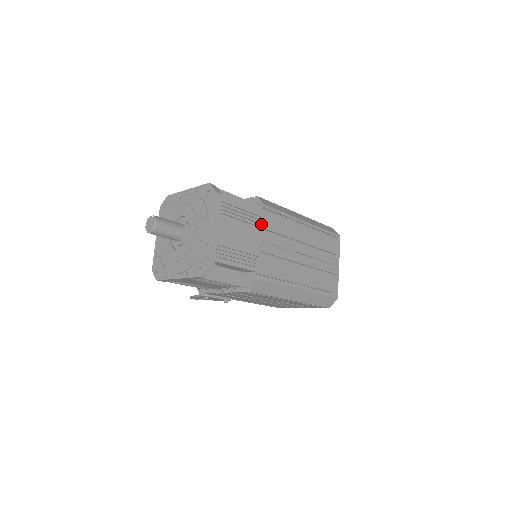
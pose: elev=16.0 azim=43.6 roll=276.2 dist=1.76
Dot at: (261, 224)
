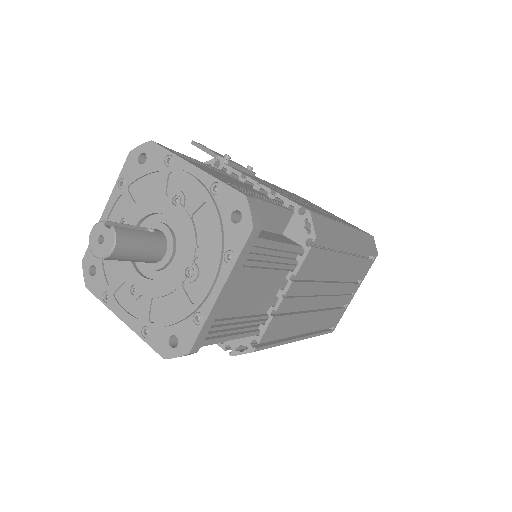
Dot at: (297, 268)
